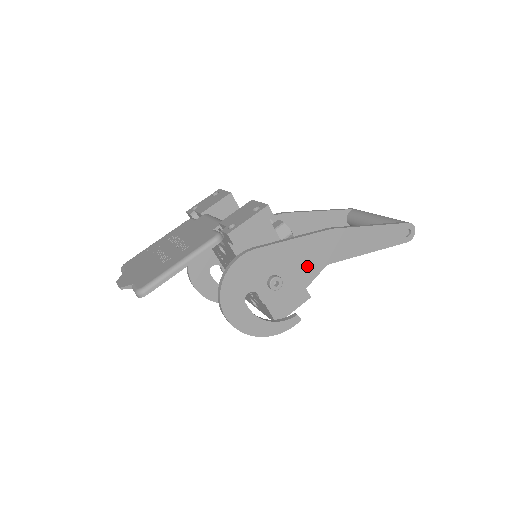
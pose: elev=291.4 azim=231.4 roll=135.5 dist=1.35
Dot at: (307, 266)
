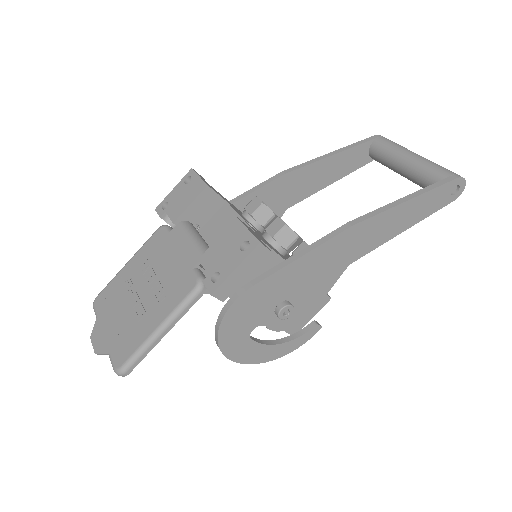
Dot at: (323, 276)
